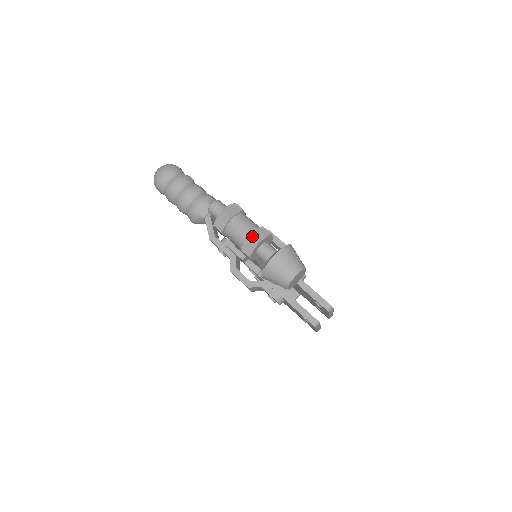
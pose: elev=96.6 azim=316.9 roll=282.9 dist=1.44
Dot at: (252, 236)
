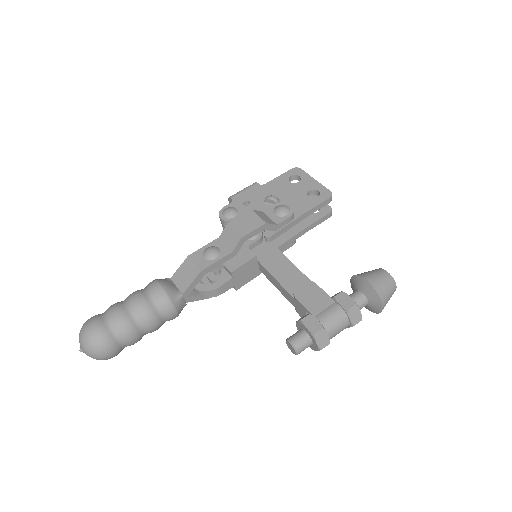
Dot at: occluded
